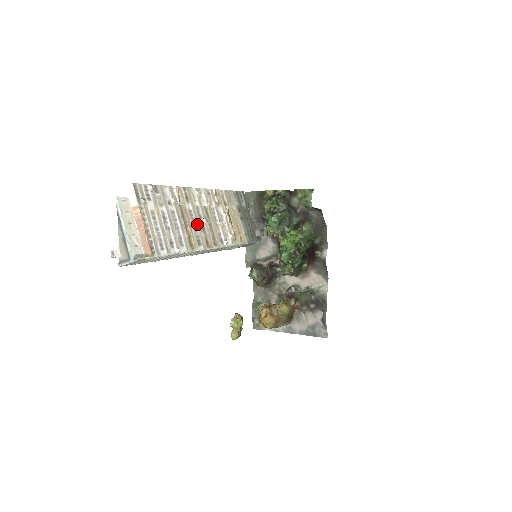
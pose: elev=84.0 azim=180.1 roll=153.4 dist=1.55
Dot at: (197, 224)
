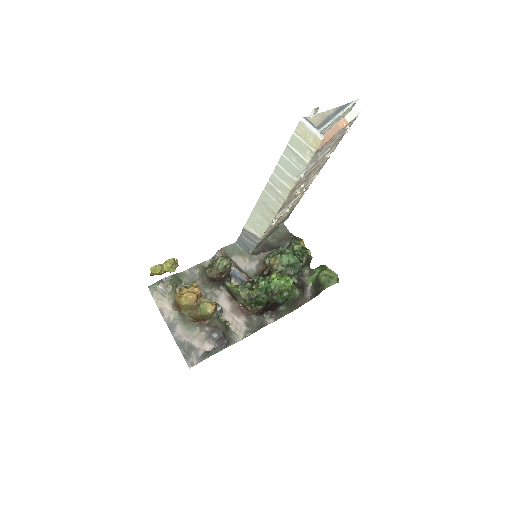
Dot at: (302, 186)
